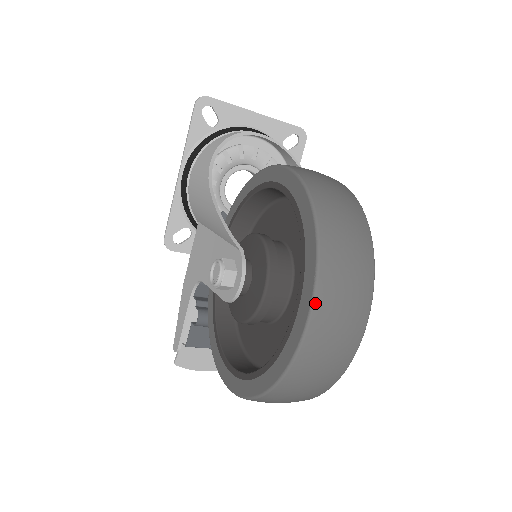
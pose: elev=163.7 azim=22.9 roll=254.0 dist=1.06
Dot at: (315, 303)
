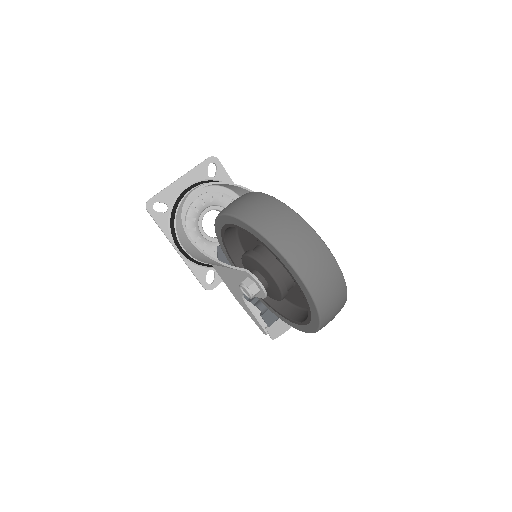
Dot at: (299, 273)
